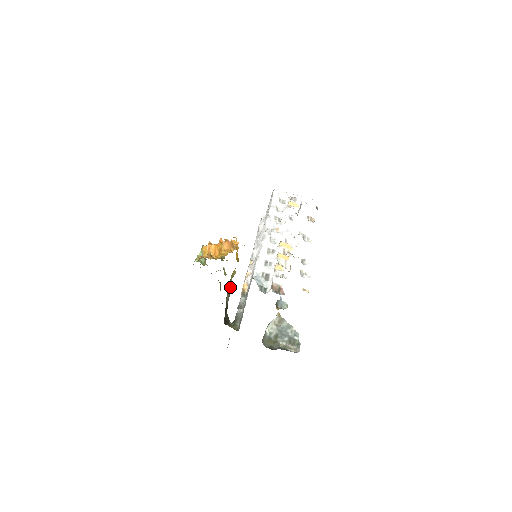
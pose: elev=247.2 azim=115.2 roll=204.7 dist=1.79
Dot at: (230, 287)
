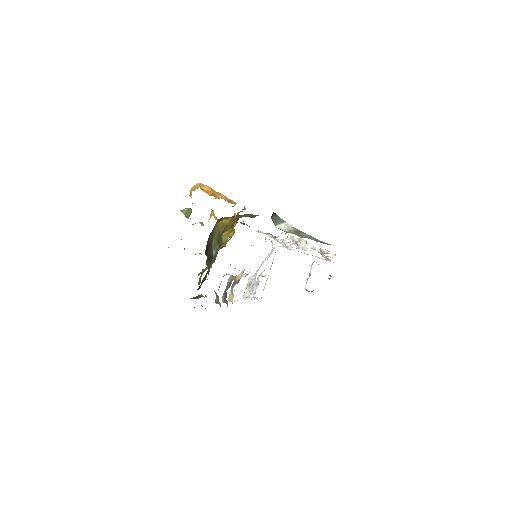
Dot at: (219, 242)
